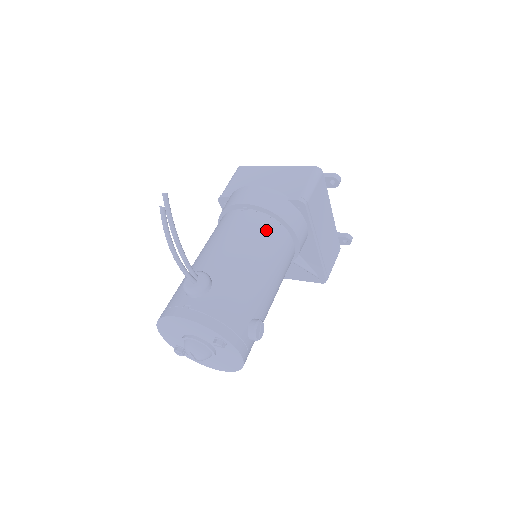
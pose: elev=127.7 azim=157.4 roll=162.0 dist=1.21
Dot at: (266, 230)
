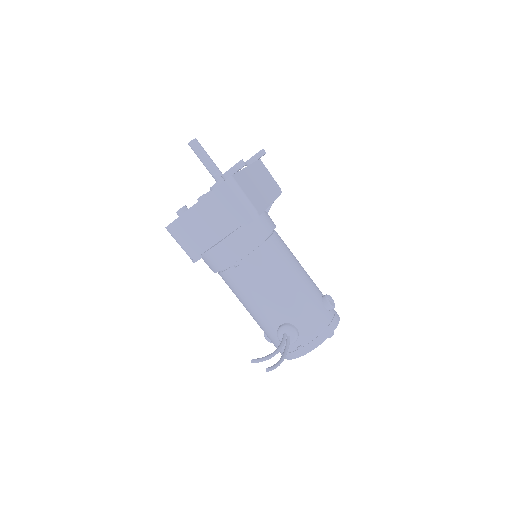
Dot at: (266, 260)
